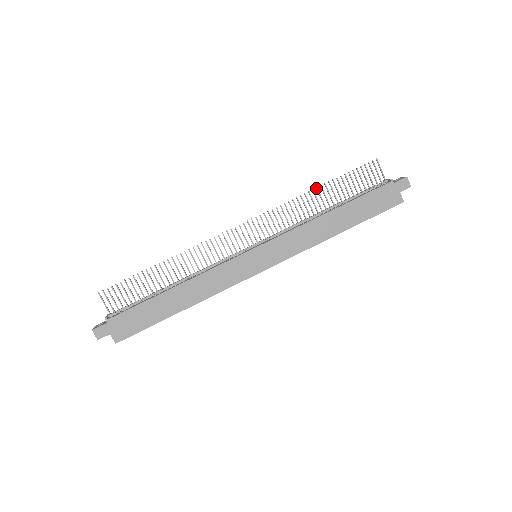
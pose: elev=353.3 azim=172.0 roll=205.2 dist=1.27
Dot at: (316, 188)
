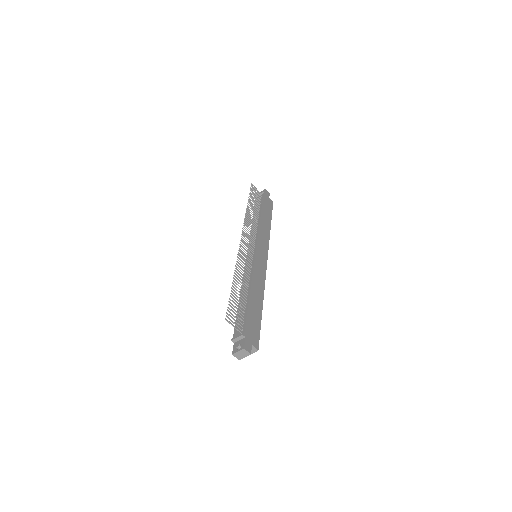
Dot at: (247, 205)
